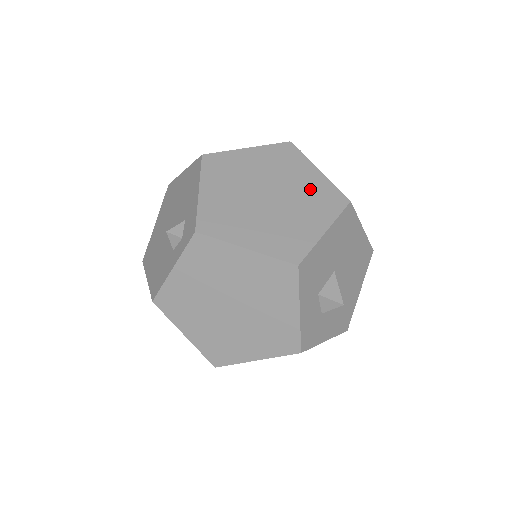
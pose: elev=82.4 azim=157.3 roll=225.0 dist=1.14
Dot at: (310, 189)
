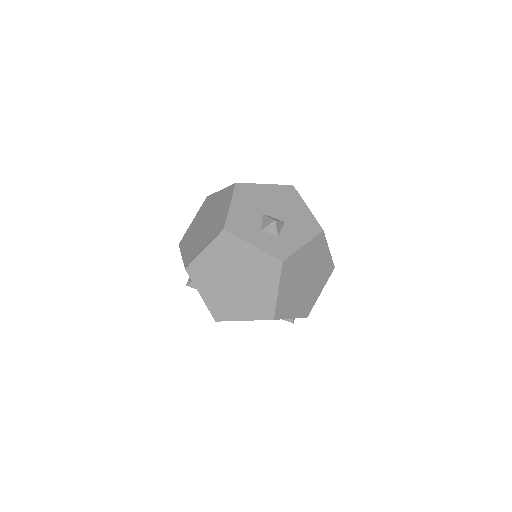
Dot at: (219, 201)
